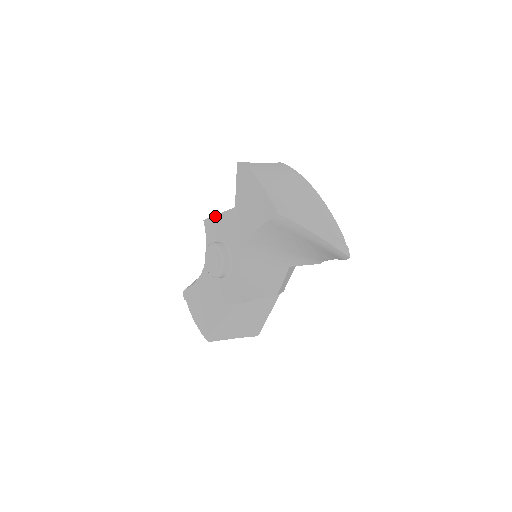
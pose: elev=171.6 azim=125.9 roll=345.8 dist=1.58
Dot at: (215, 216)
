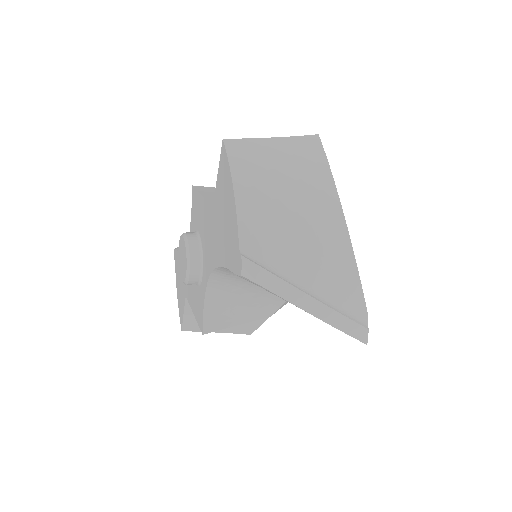
Dot at: (199, 194)
